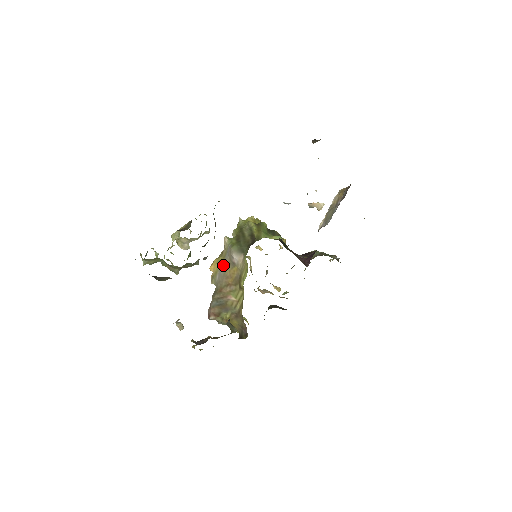
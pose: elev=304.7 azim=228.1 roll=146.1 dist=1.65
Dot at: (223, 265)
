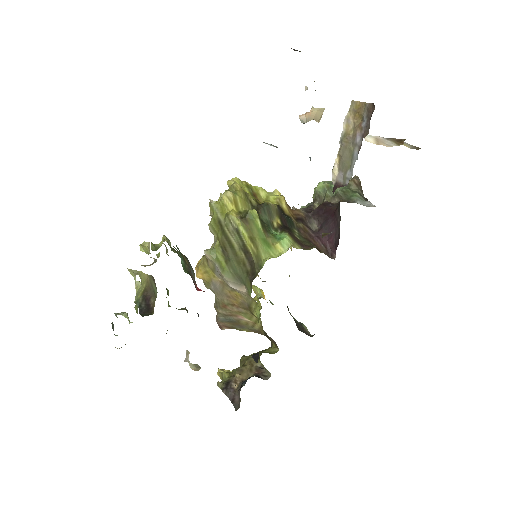
Dot at: (216, 281)
